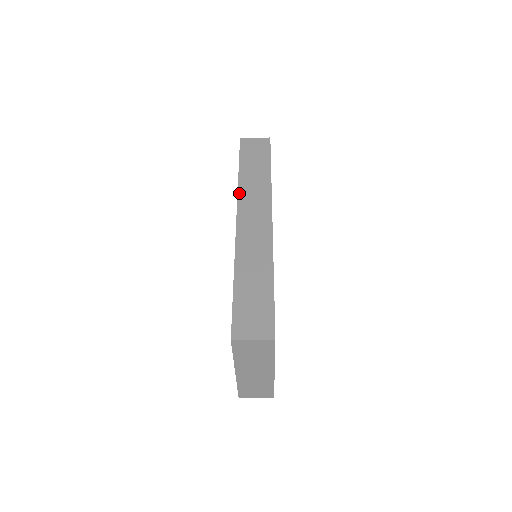
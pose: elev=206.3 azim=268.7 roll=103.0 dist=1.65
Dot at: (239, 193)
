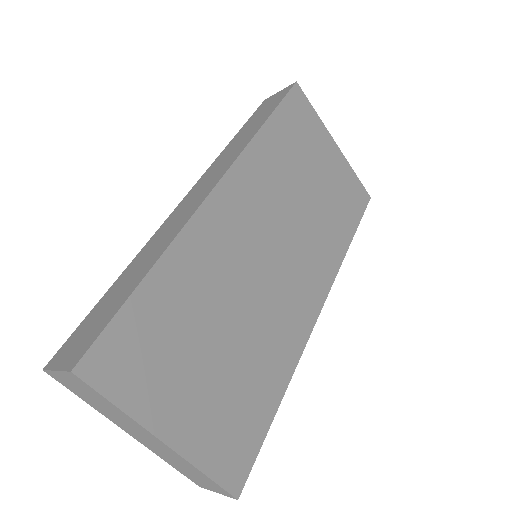
Dot at: (211, 166)
